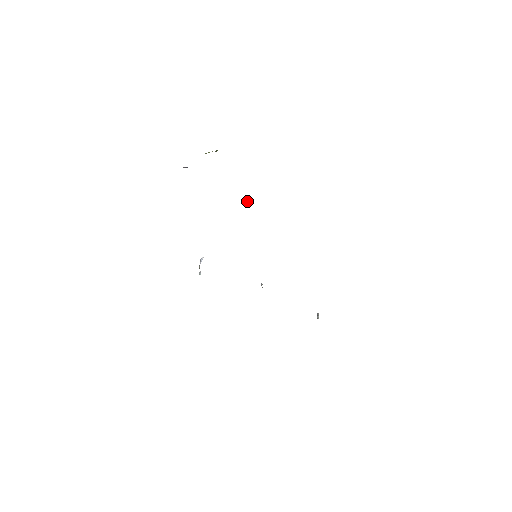
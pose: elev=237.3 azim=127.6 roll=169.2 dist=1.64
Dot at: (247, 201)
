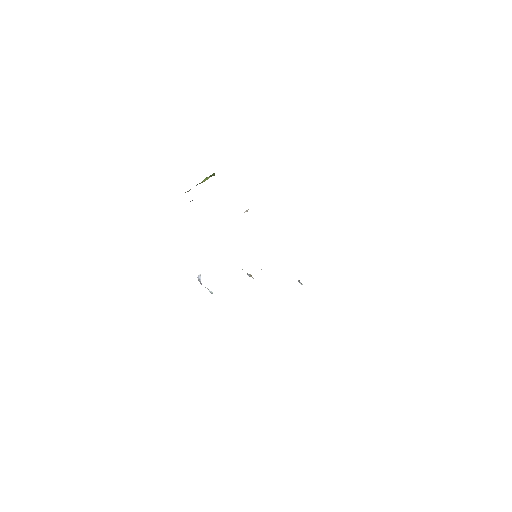
Dot at: occluded
